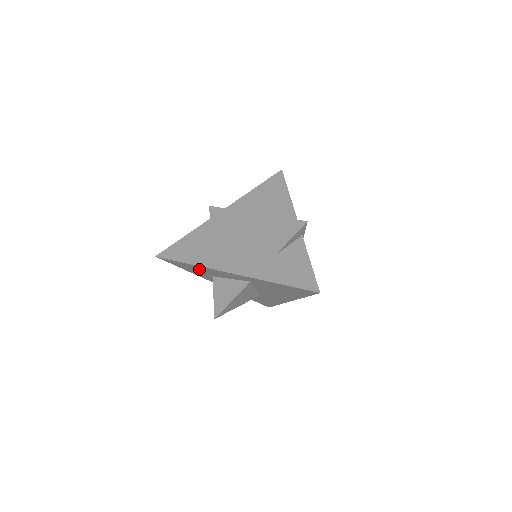
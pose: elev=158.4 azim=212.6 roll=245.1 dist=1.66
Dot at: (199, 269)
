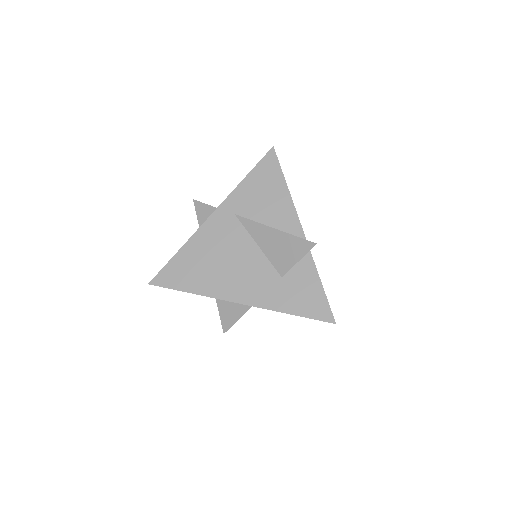
Dot at: occluded
